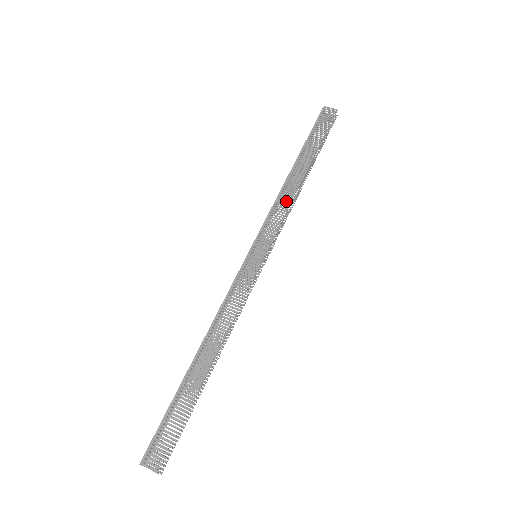
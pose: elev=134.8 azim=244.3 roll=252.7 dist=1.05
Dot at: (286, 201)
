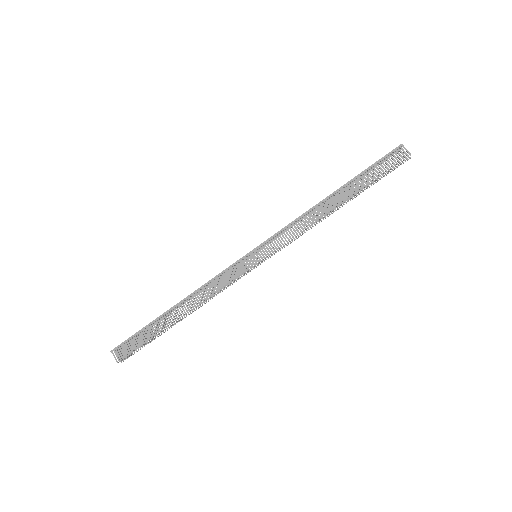
Dot at: (305, 224)
